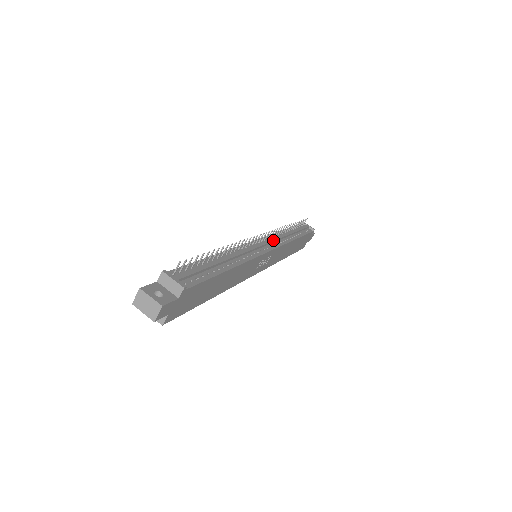
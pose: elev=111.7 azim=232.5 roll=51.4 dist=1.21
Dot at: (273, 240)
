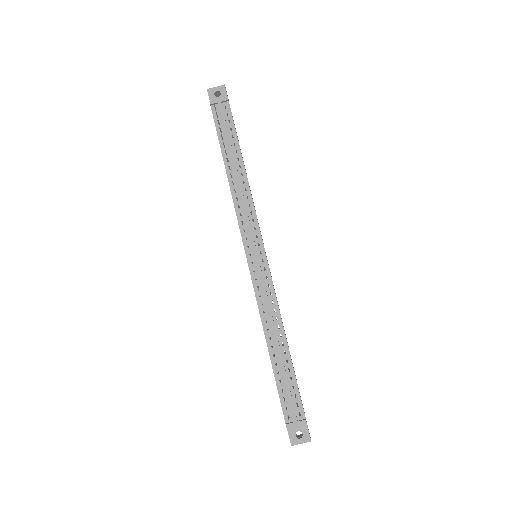
Dot at: (250, 230)
